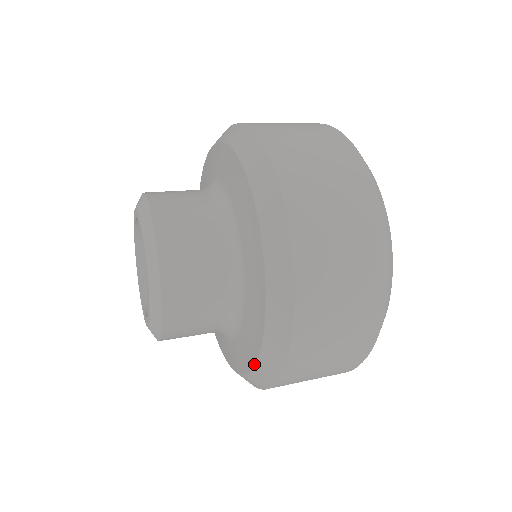
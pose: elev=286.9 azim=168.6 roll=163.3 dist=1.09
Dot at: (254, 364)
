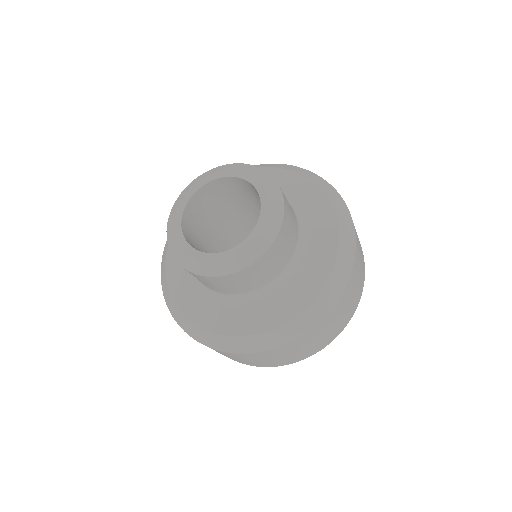
Dot at: (330, 274)
